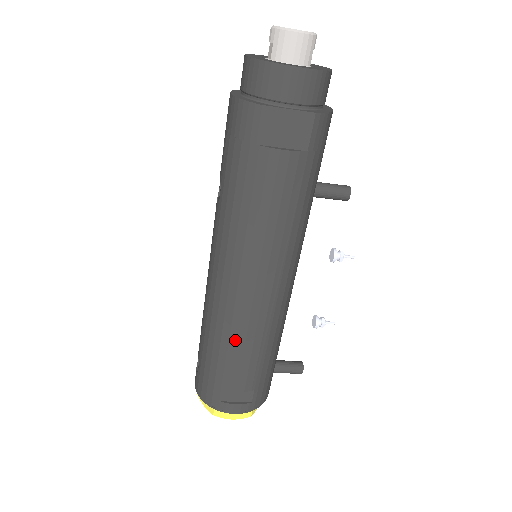
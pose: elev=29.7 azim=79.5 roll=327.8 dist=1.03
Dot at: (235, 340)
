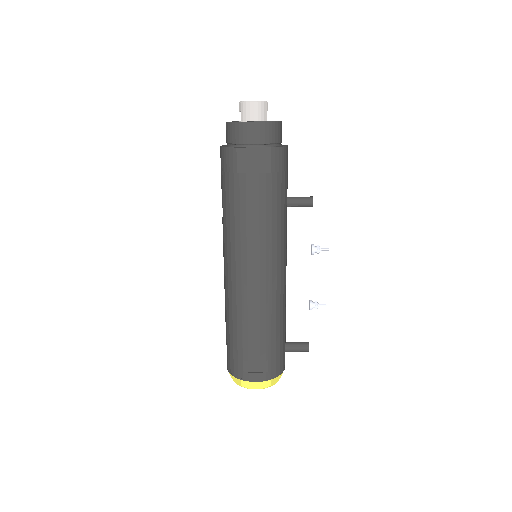
Dot at: (246, 317)
